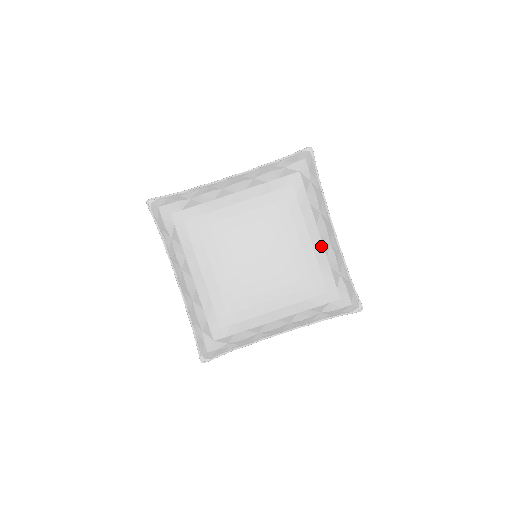
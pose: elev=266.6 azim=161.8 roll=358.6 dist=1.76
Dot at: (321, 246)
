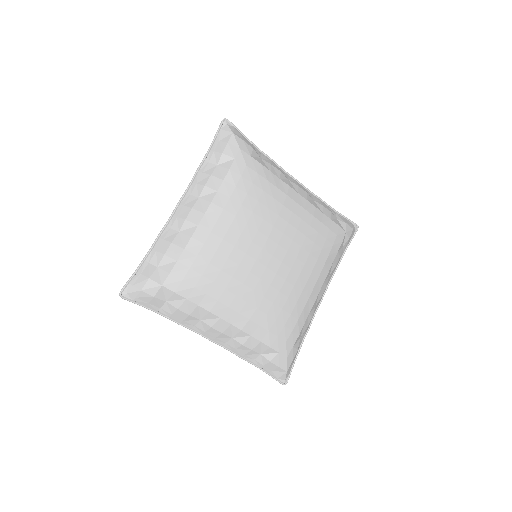
Dot at: (314, 300)
